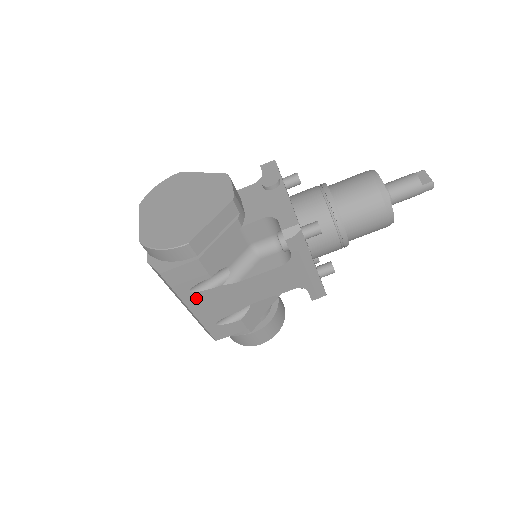
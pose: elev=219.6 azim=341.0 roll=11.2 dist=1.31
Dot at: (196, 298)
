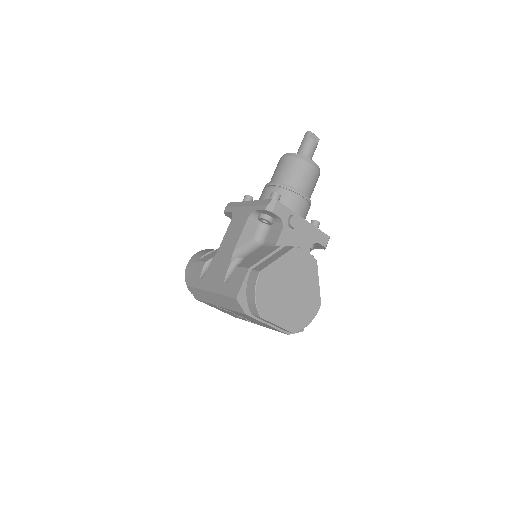
Dot at: occluded
